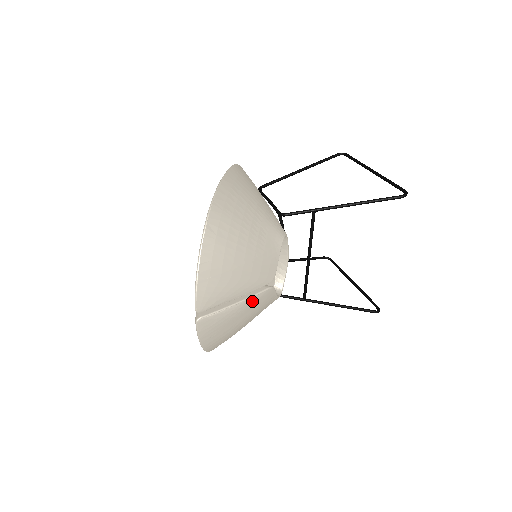
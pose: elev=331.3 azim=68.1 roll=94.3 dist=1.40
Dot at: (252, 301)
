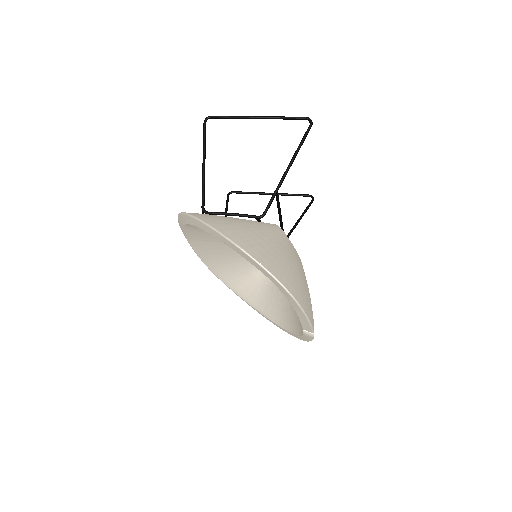
Dot at: occluded
